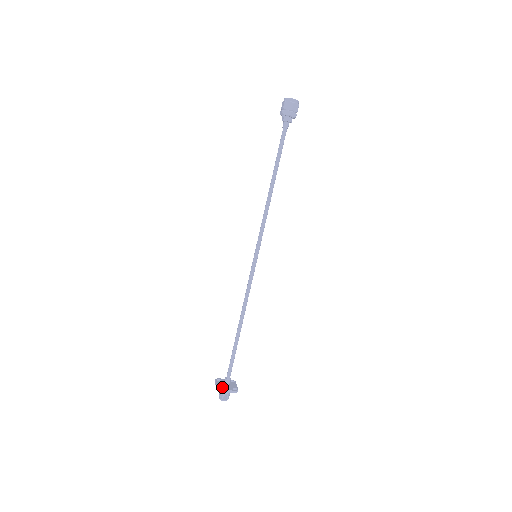
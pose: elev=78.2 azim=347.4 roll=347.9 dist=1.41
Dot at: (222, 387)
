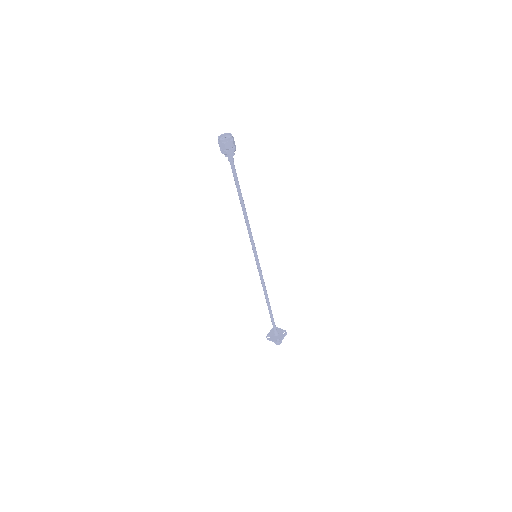
Dot at: (278, 339)
